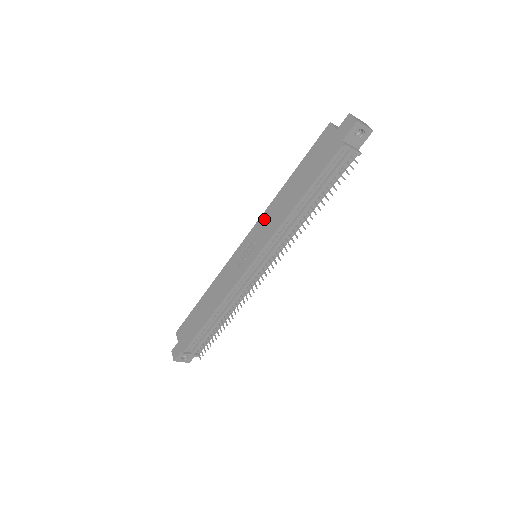
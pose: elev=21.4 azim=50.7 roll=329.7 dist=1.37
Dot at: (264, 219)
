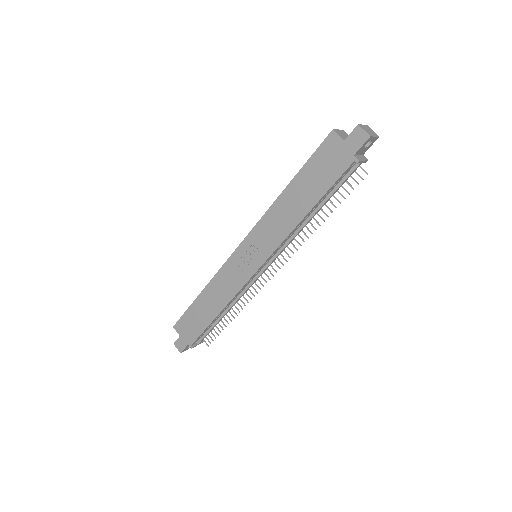
Dot at: (264, 225)
